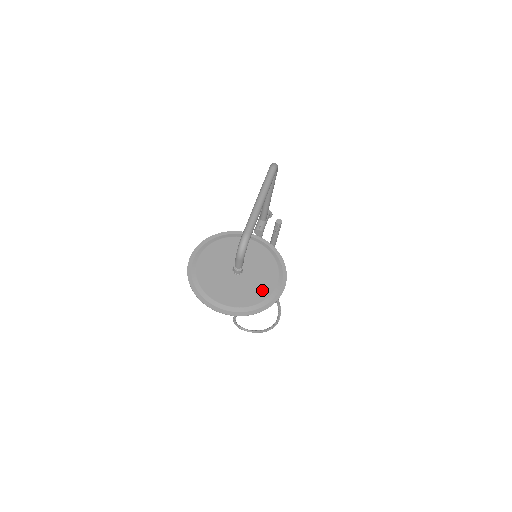
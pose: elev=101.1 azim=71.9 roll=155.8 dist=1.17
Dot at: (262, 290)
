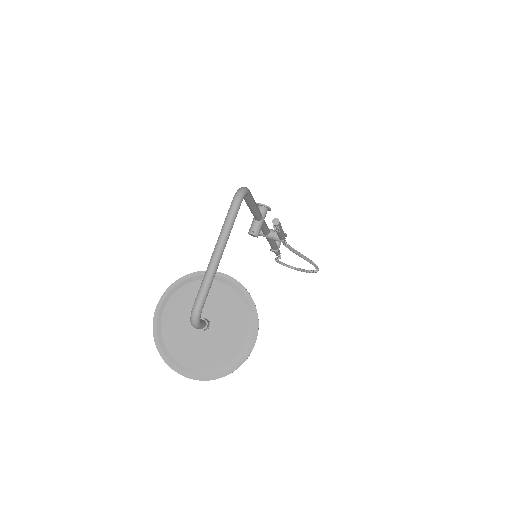
Dot at: (229, 349)
